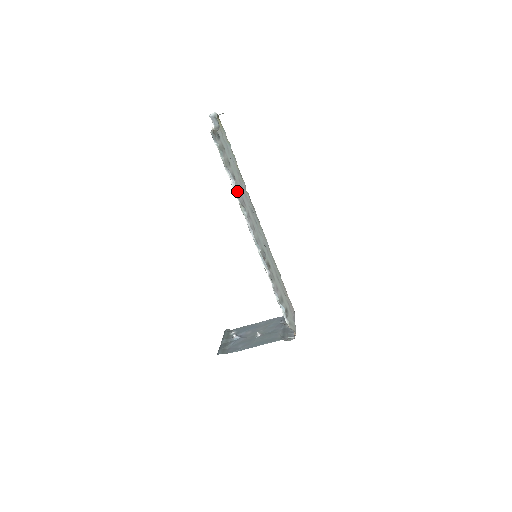
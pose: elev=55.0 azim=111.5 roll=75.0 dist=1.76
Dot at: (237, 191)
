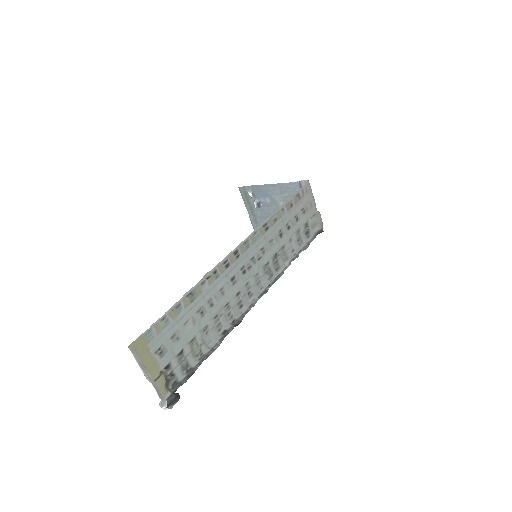
Dot at: (217, 321)
